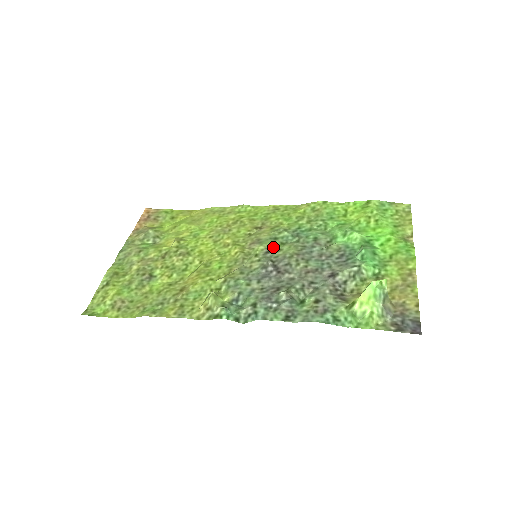
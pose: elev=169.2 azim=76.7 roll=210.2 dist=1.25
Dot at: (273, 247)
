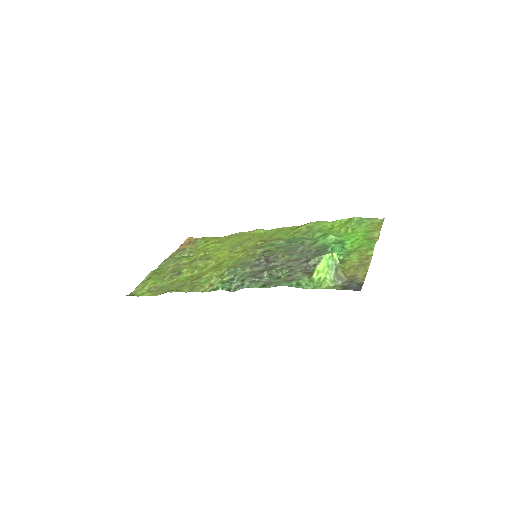
Dot at: (269, 249)
